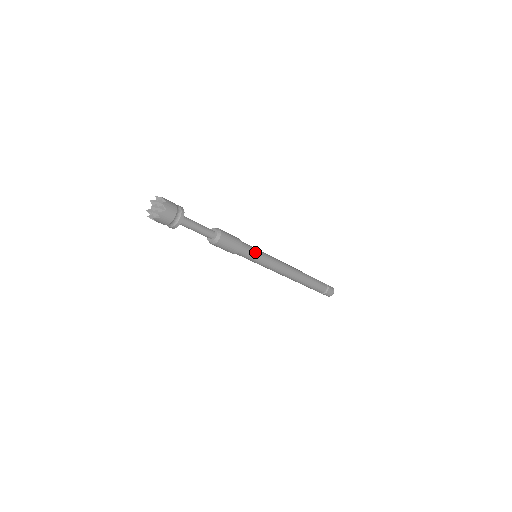
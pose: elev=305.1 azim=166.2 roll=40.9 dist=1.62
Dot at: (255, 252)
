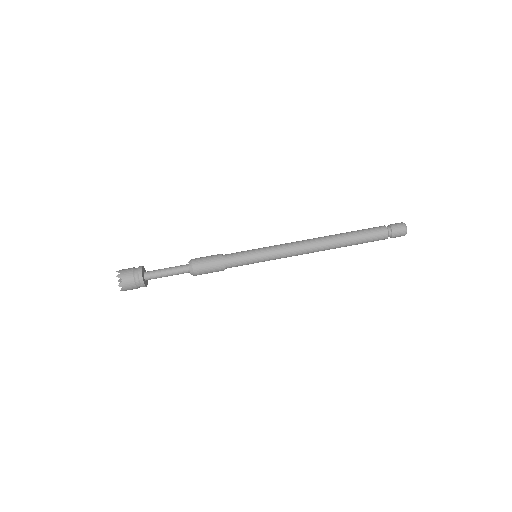
Dot at: (246, 255)
